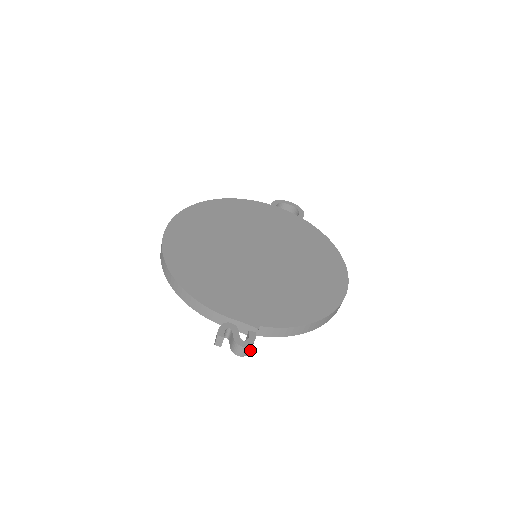
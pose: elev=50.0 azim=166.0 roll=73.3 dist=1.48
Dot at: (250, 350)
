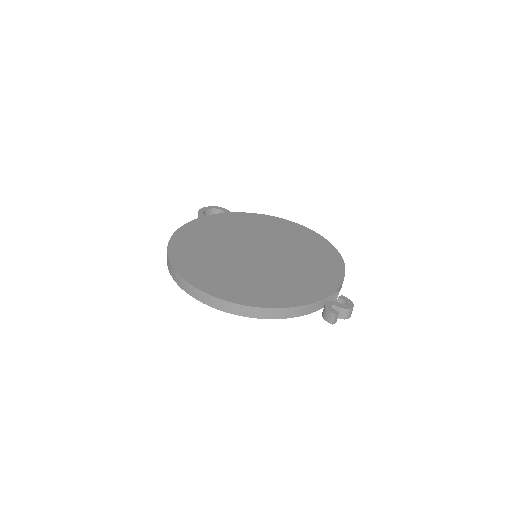
Dot at: occluded
